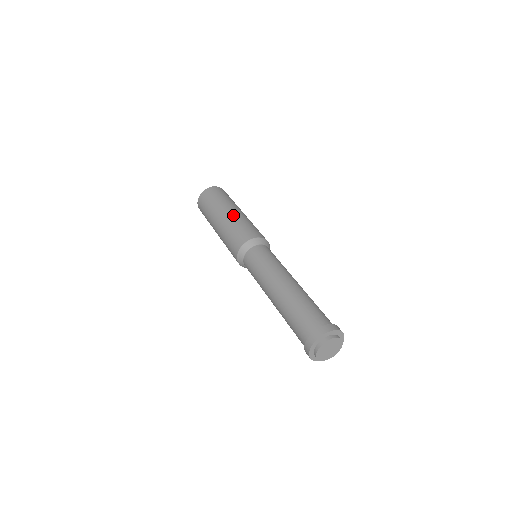
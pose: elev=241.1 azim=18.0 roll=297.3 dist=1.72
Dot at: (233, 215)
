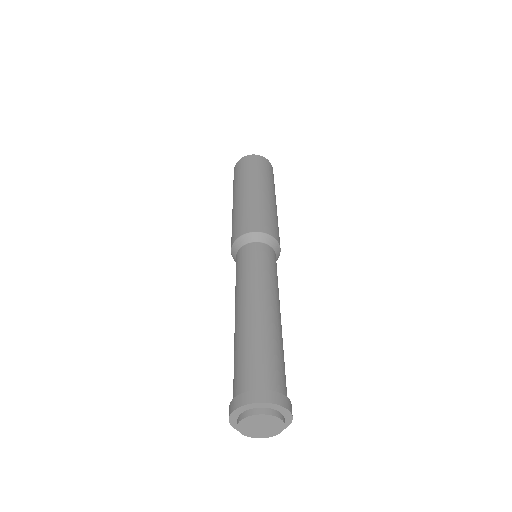
Dot at: (271, 200)
